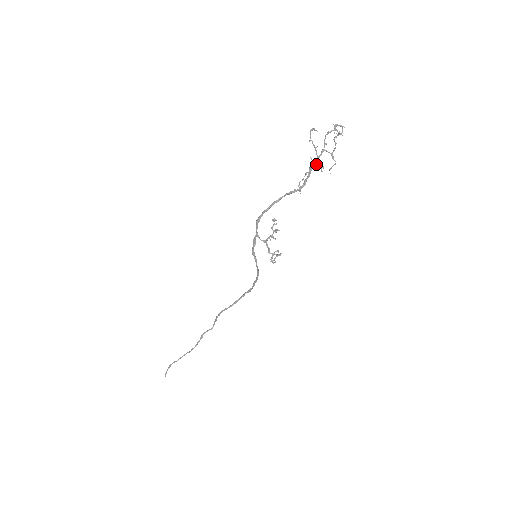
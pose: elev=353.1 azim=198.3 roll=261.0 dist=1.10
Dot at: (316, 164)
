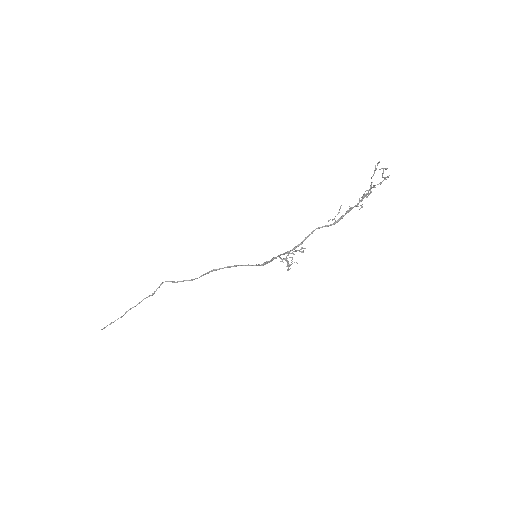
Dot at: occluded
